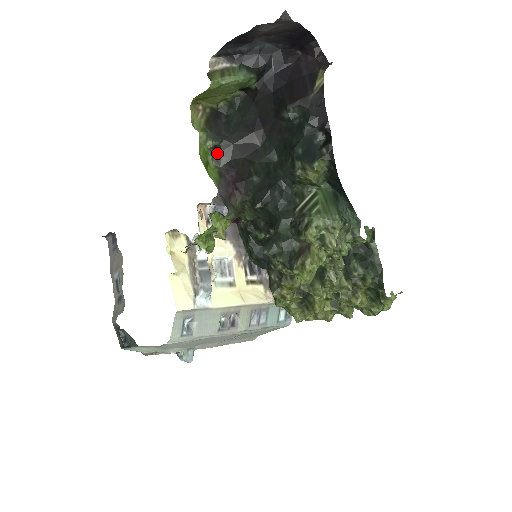
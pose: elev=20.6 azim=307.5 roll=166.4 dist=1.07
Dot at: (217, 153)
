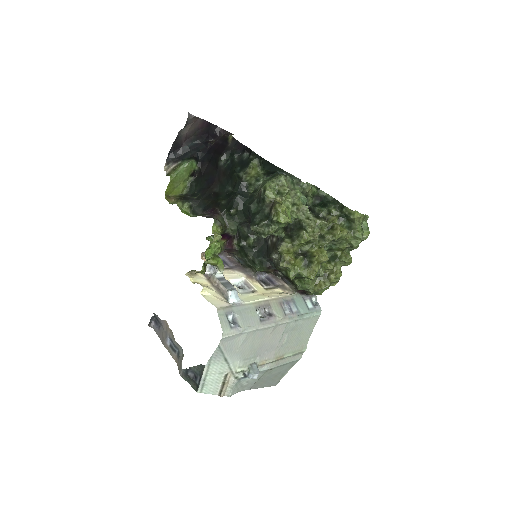
Dot at: (194, 210)
